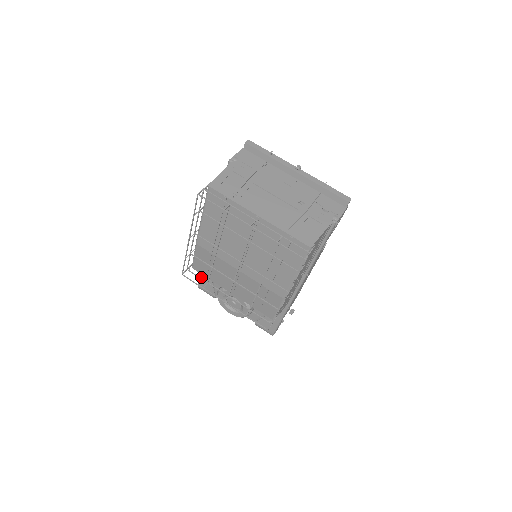
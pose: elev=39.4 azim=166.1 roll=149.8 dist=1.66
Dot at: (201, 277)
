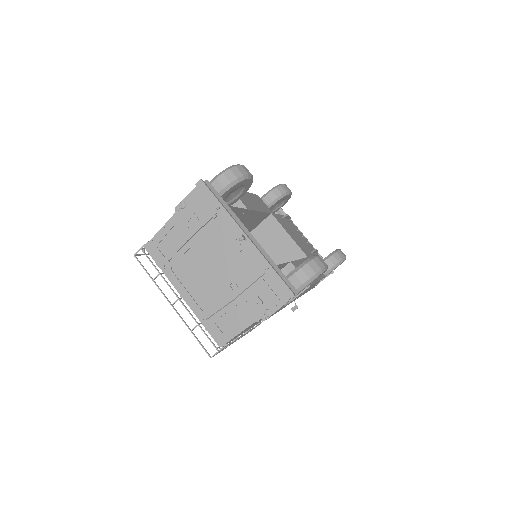
Dot at: occluded
